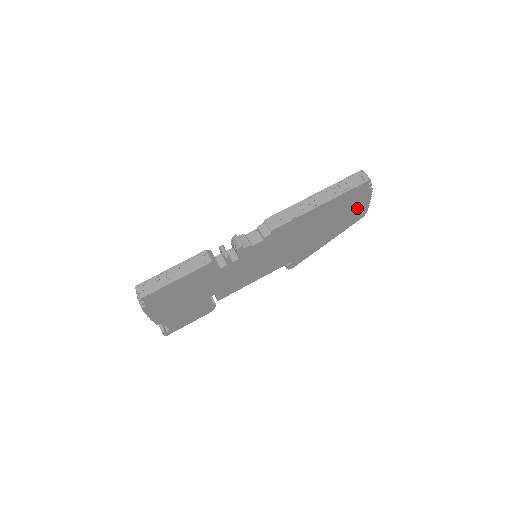
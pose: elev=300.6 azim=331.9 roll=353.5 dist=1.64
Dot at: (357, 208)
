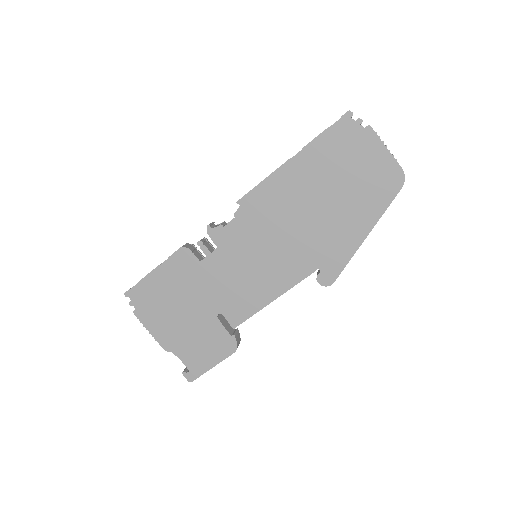
Dot at: (372, 165)
